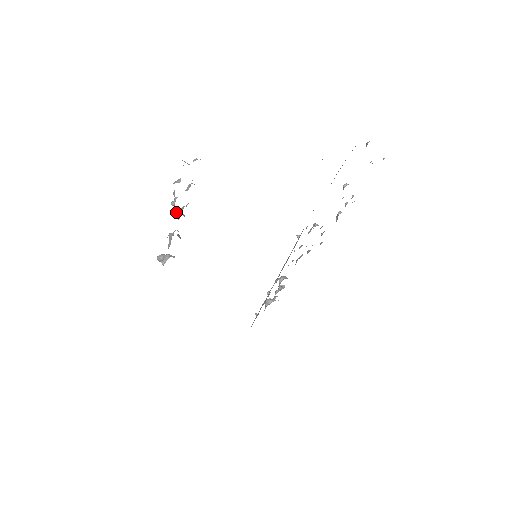
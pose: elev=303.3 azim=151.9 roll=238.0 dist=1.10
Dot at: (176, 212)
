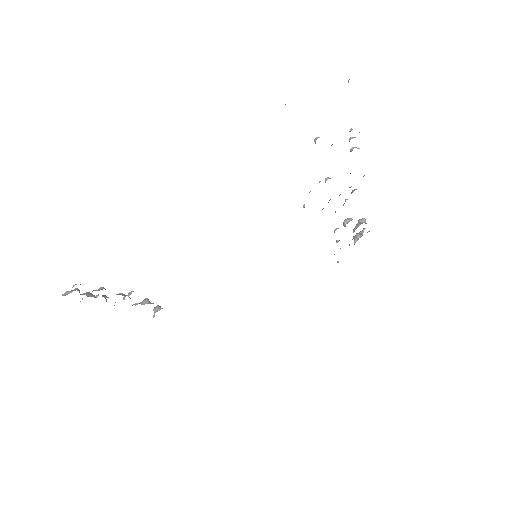
Dot at: occluded
